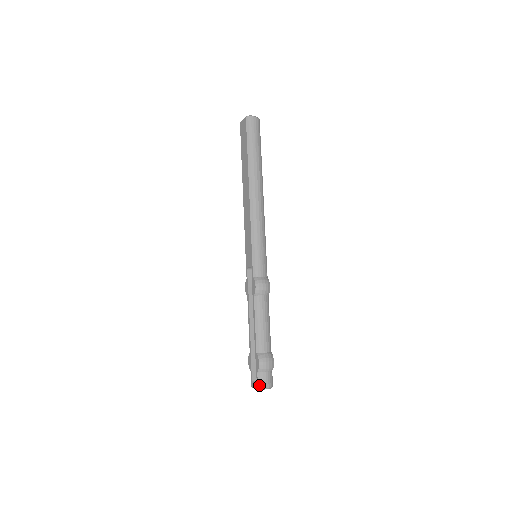
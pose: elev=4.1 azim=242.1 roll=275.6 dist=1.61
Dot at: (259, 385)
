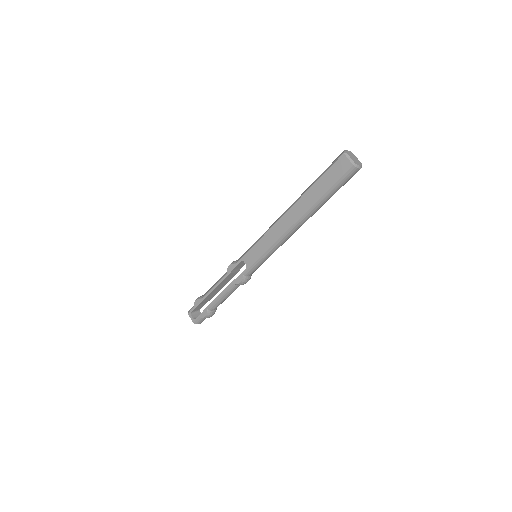
Dot at: (195, 322)
